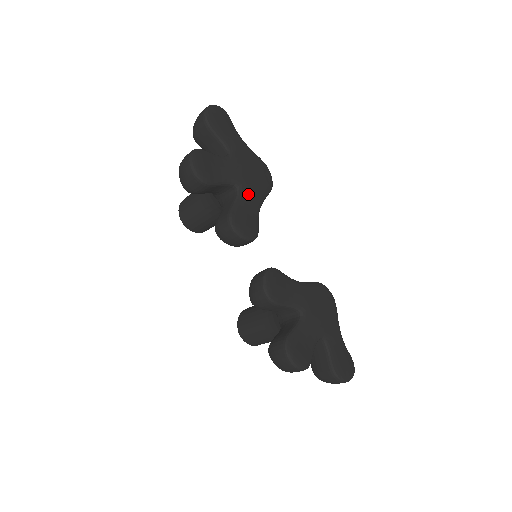
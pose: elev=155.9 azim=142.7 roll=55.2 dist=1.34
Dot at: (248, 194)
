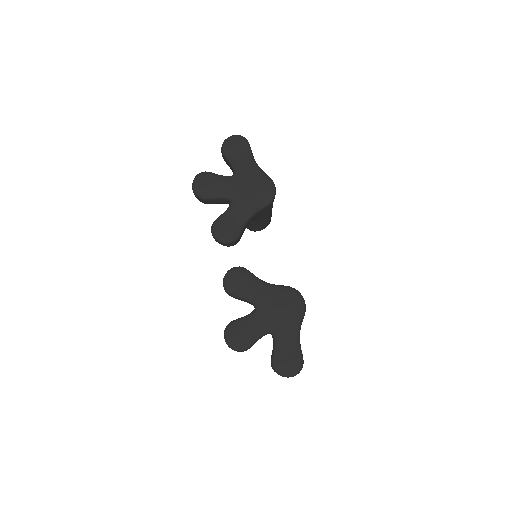
Dot at: (239, 206)
